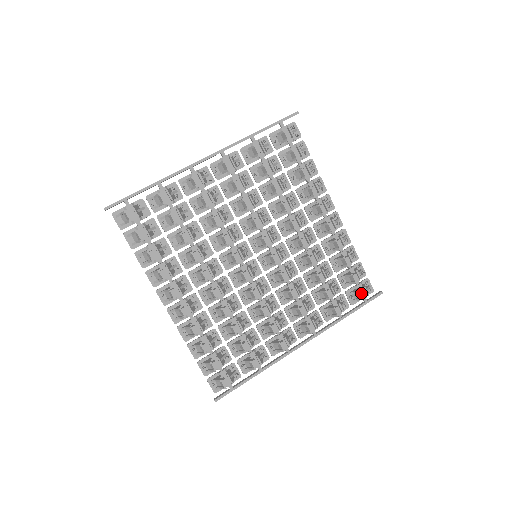
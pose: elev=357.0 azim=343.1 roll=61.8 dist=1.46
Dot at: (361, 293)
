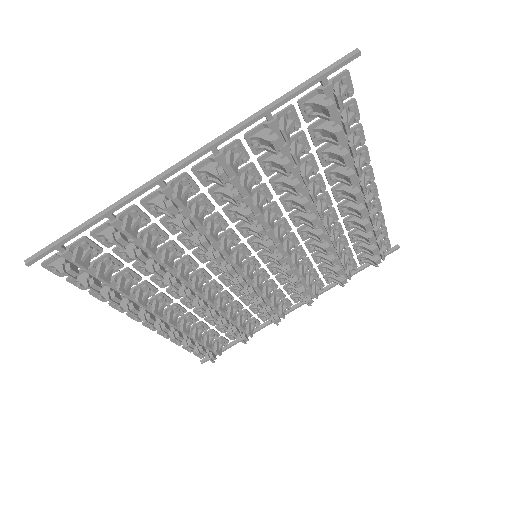
Dot at: (376, 263)
